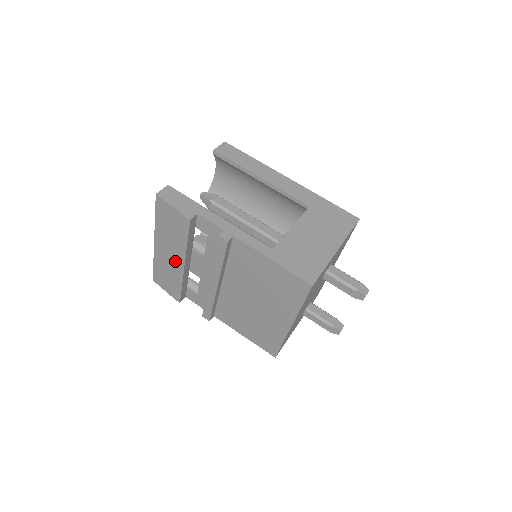
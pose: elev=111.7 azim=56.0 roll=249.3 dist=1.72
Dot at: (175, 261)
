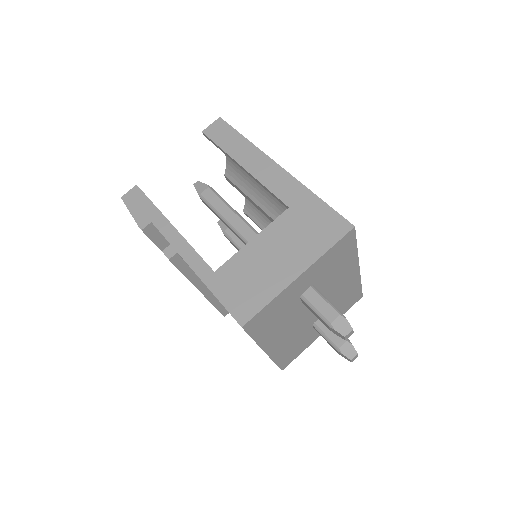
Dot at: occluded
